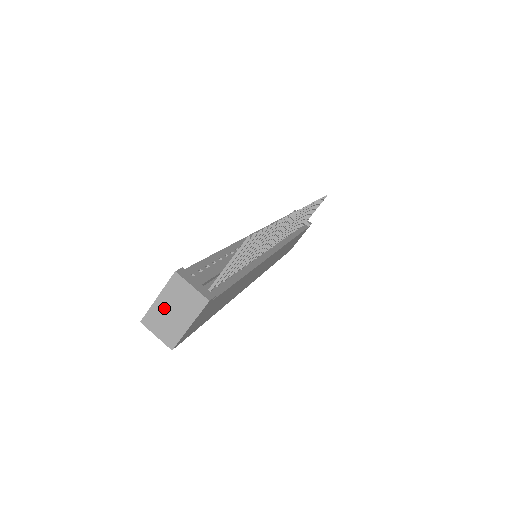
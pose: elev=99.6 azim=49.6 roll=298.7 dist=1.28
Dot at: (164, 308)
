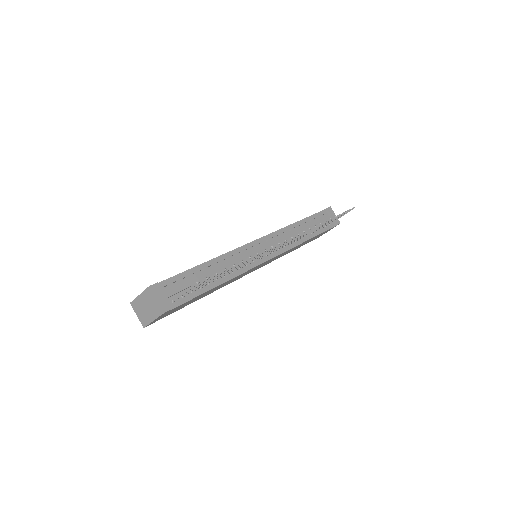
Dot at: (142, 303)
